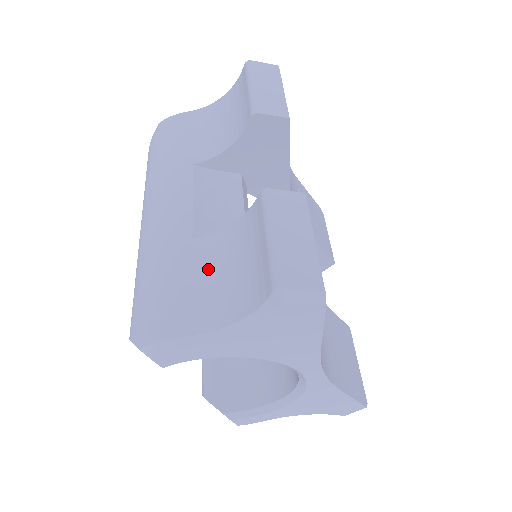
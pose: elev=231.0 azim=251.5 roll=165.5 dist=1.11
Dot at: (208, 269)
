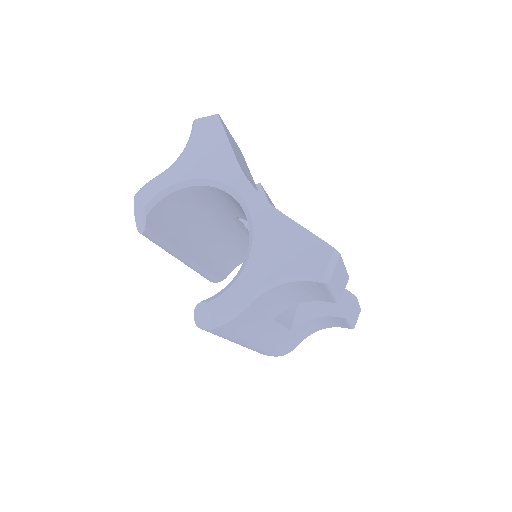
Dot at: occluded
